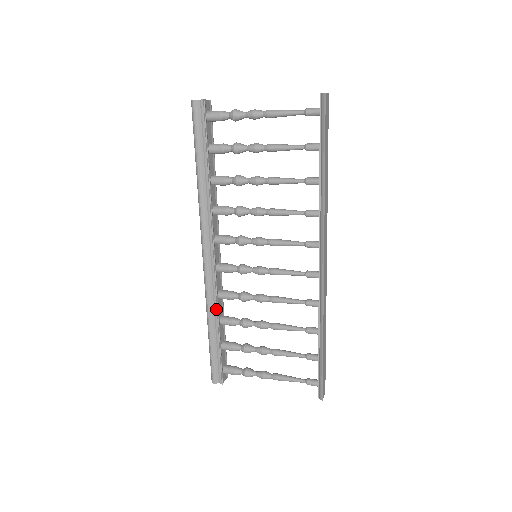
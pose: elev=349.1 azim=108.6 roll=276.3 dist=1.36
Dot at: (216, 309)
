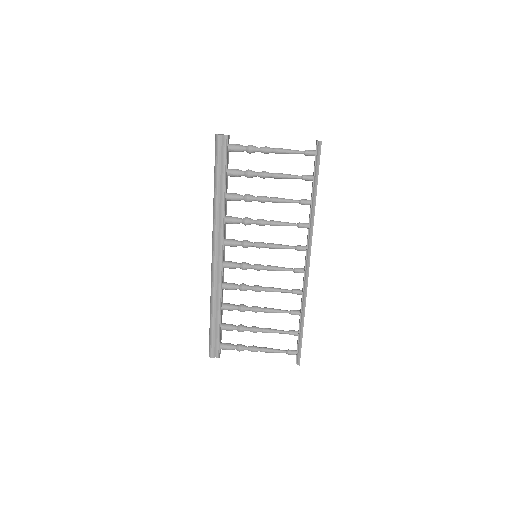
Dot at: (220, 297)
